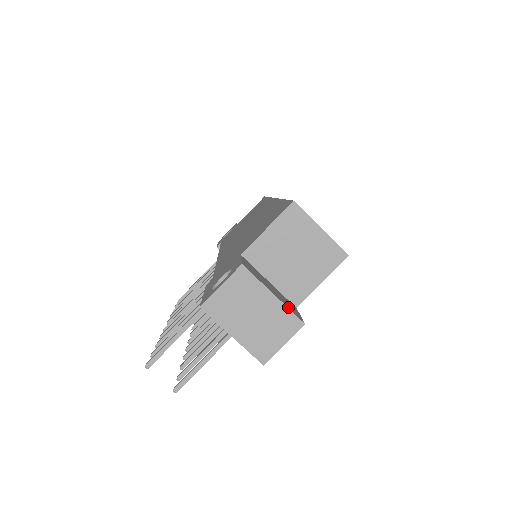
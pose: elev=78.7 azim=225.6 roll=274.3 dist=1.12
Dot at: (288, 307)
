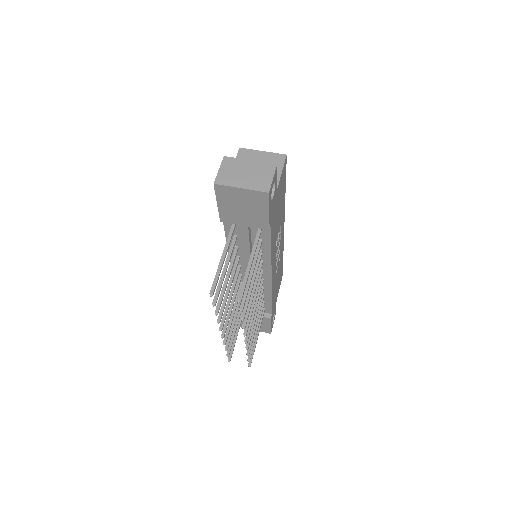
Dot at: (263, 164)
